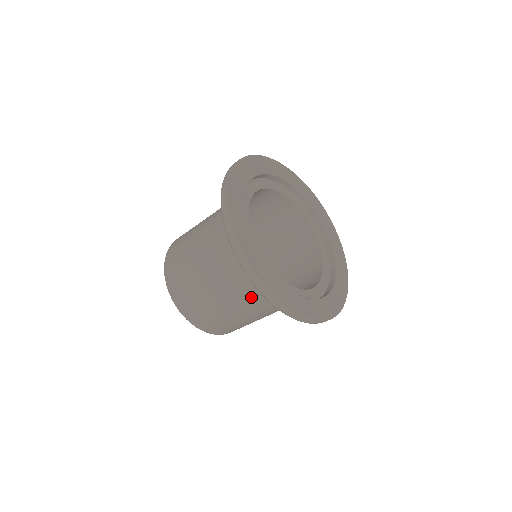
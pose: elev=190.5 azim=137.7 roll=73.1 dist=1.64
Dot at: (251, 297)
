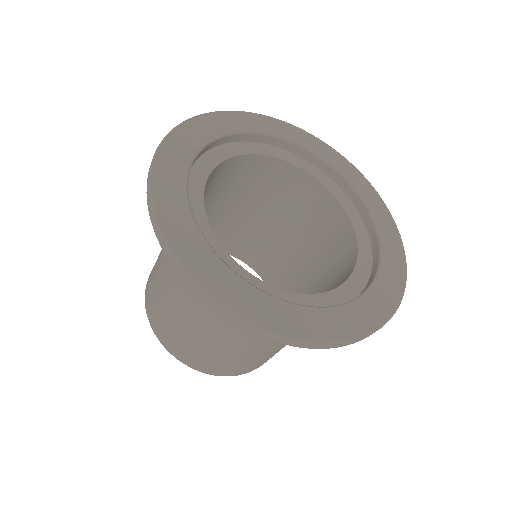
Dot at: occluded
